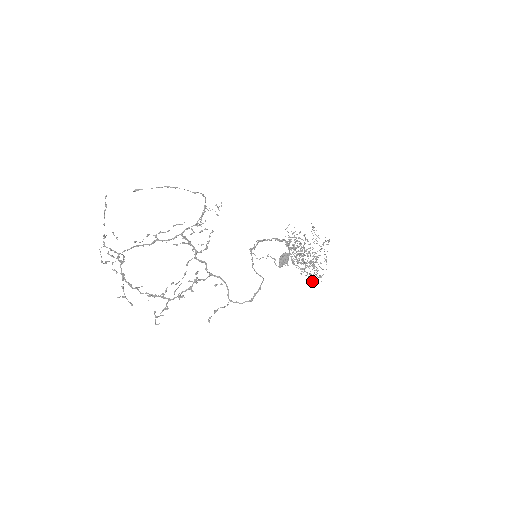
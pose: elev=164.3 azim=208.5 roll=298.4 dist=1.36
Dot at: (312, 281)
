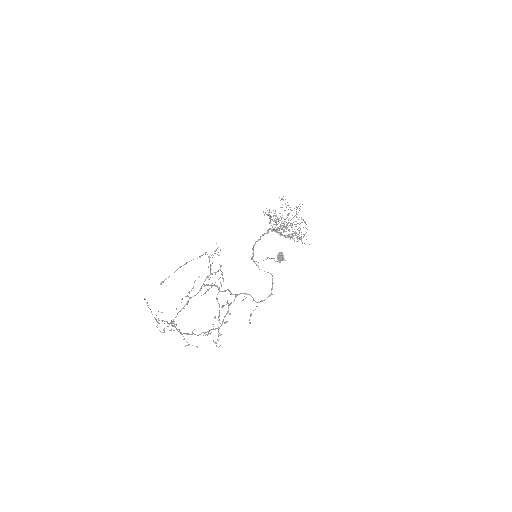
Dot at: (302, 243)
